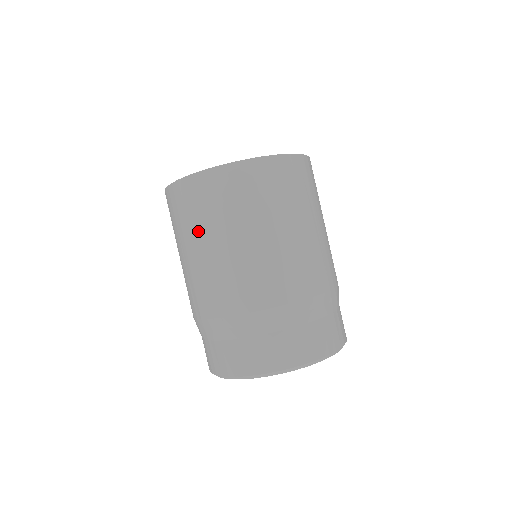
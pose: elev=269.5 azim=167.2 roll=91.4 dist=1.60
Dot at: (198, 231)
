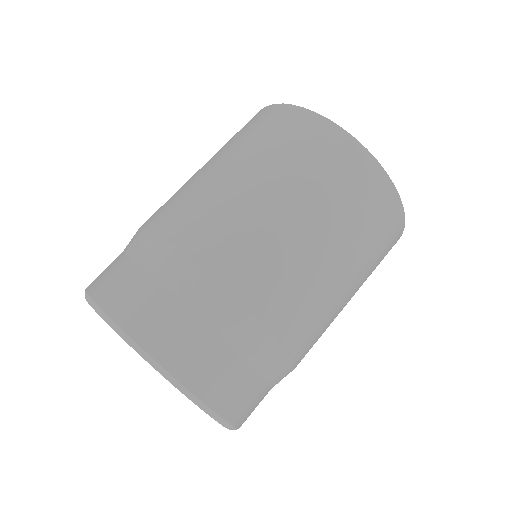
Dot at: (222, 149)
